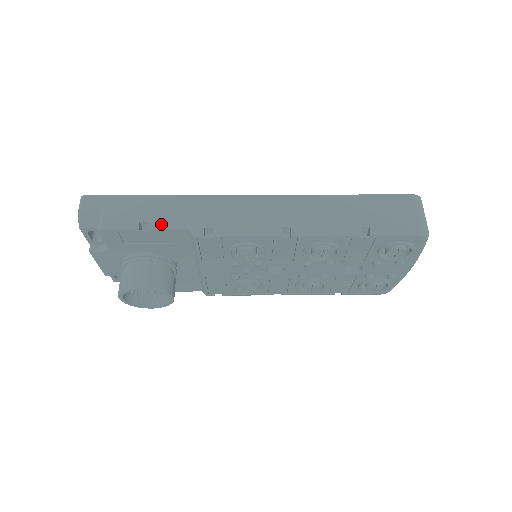
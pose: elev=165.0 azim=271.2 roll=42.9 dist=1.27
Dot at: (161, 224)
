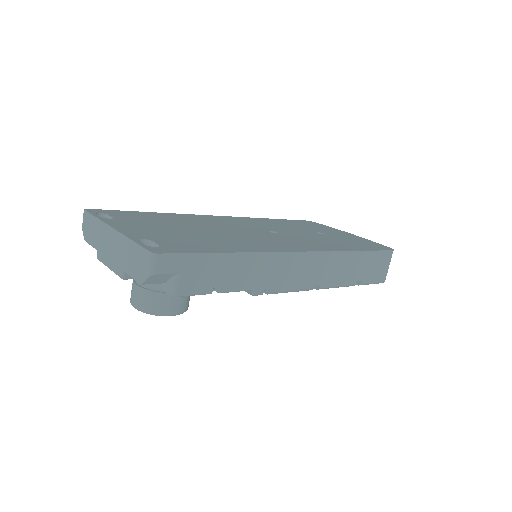
Dot at: (231, 288)
